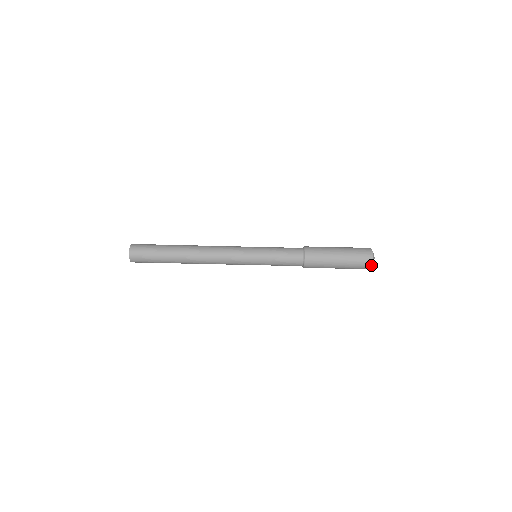
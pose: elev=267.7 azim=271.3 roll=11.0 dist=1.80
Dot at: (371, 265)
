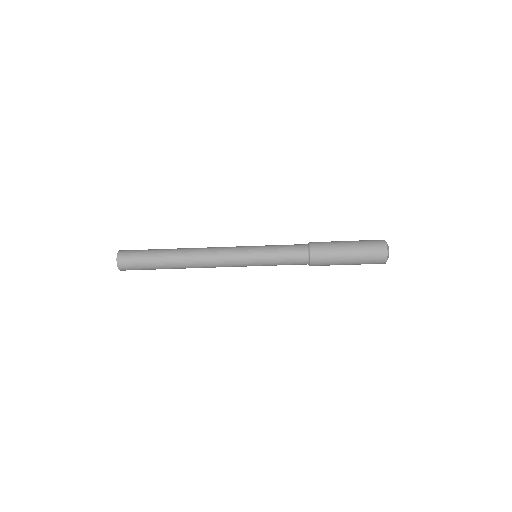
Dot at: (383, 263)
